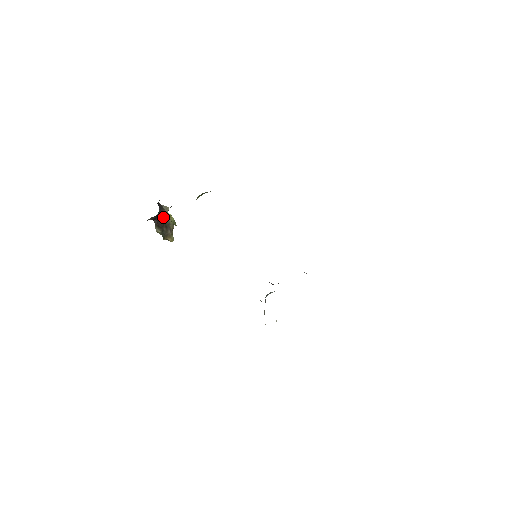
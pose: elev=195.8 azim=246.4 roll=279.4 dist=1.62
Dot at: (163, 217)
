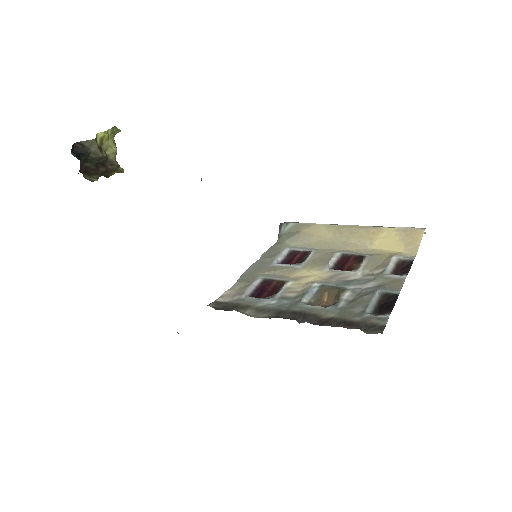
Dot at: (91, 158)
